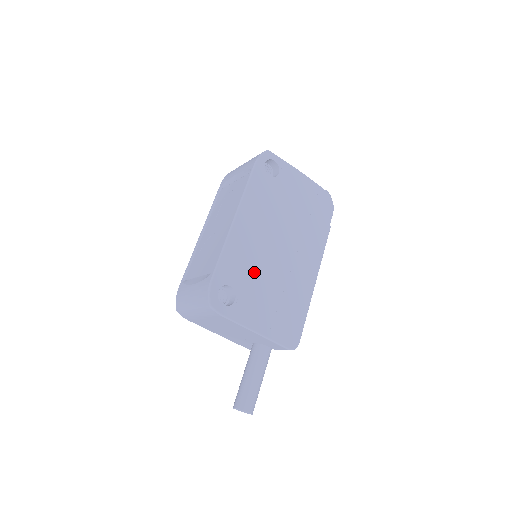
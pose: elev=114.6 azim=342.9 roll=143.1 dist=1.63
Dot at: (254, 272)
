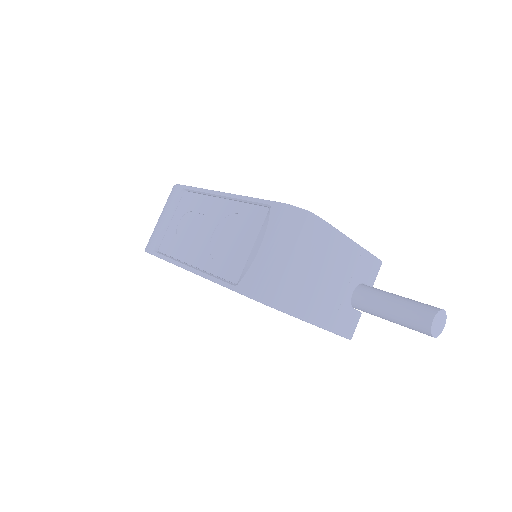
Dot at: occluded
